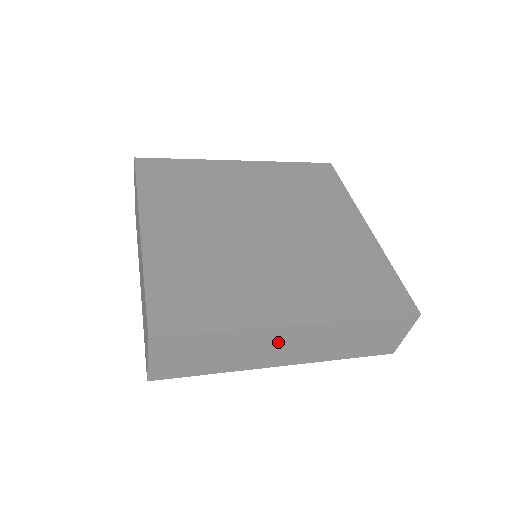
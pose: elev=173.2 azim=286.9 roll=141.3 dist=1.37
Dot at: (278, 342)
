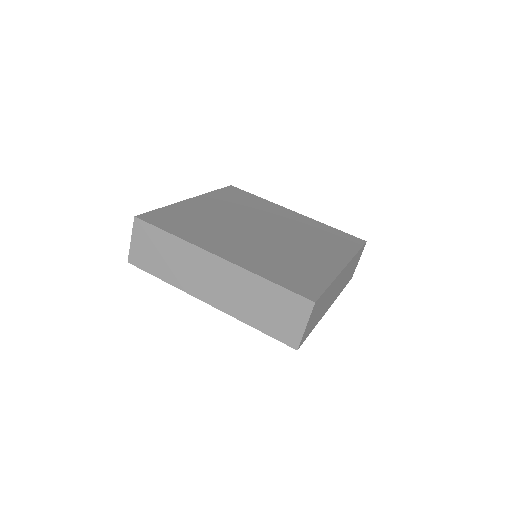
Dot at: (337, 285)
